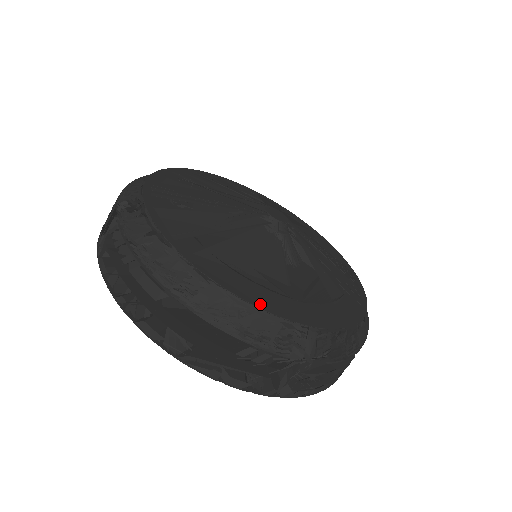
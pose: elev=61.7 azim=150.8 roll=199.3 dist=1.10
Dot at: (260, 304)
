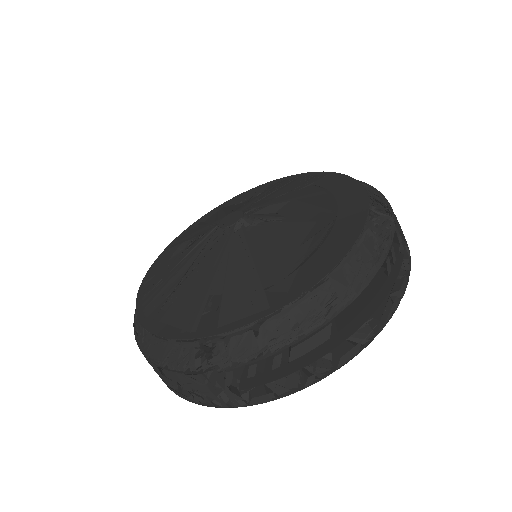
Dot at: (350, 242)
